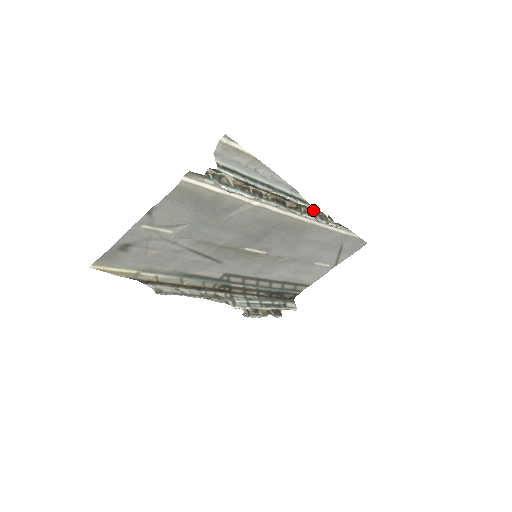
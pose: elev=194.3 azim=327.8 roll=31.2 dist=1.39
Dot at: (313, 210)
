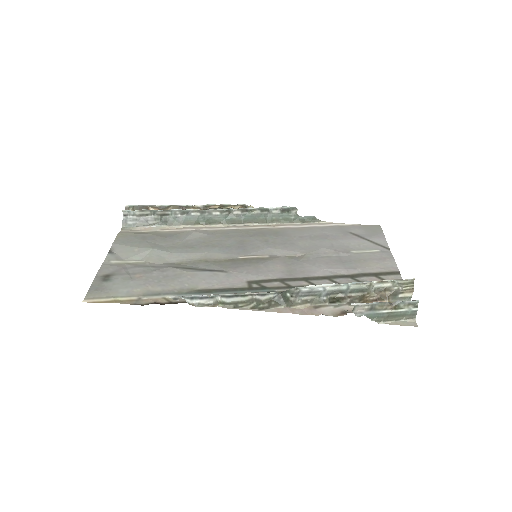
Dot at: (241, 206)
